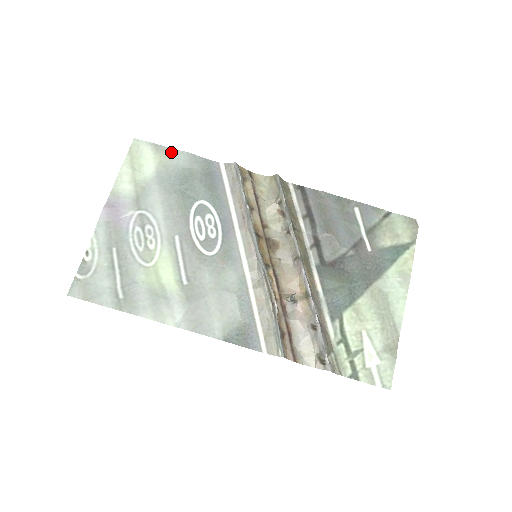
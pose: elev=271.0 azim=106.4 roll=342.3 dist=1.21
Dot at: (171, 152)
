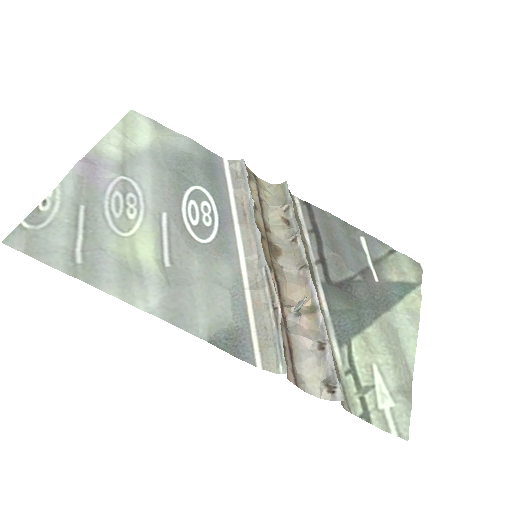
Dot at: (171, 133)
